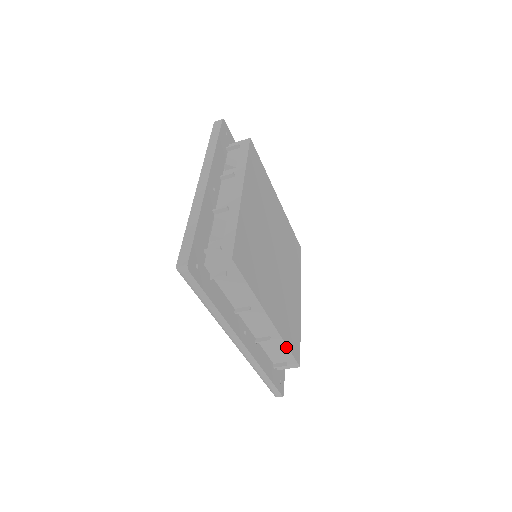
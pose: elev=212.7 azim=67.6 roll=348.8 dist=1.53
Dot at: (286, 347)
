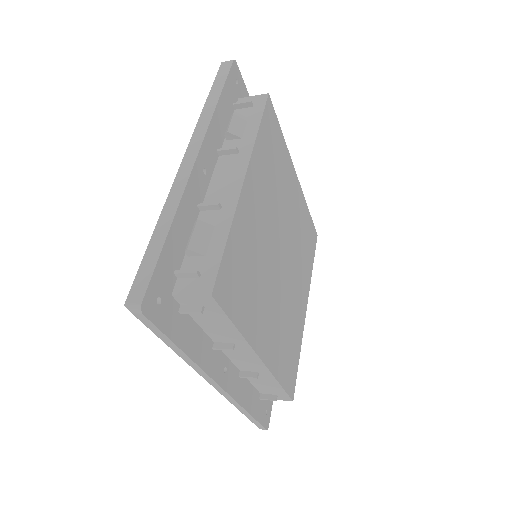
Dot at: (278, 384)
